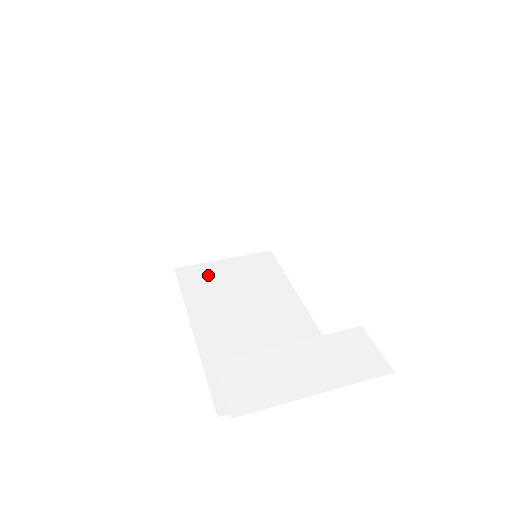
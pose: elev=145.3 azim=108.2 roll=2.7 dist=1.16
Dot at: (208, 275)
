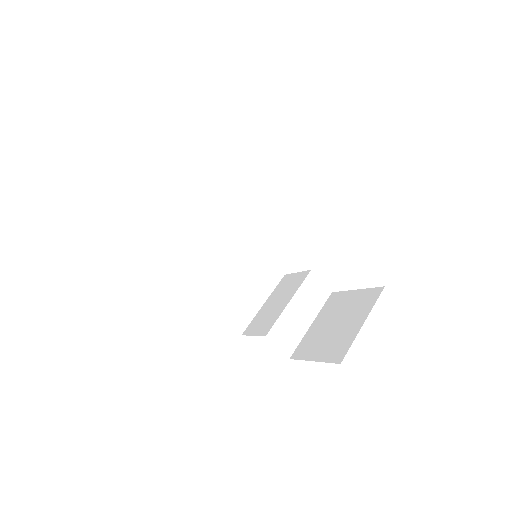
Dot at: (166, 229)
